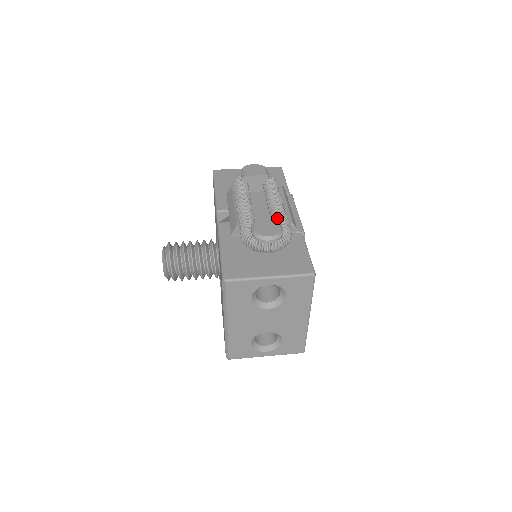
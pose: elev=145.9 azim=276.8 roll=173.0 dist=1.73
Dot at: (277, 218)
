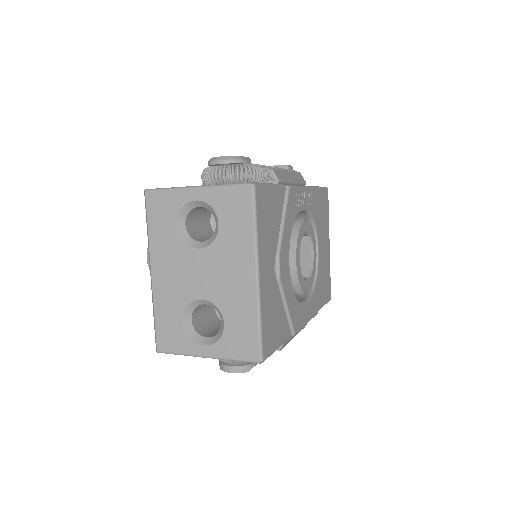
Dot at: occluded
